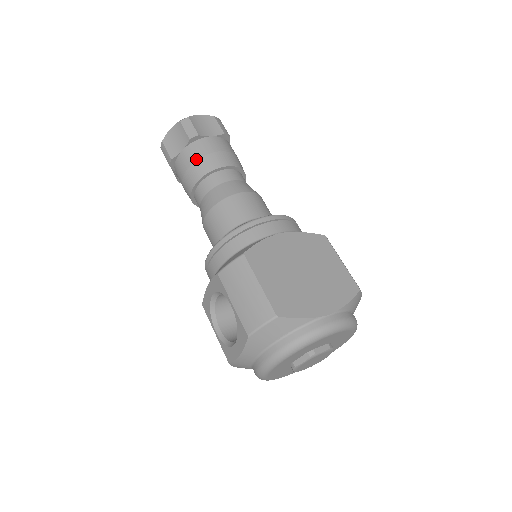
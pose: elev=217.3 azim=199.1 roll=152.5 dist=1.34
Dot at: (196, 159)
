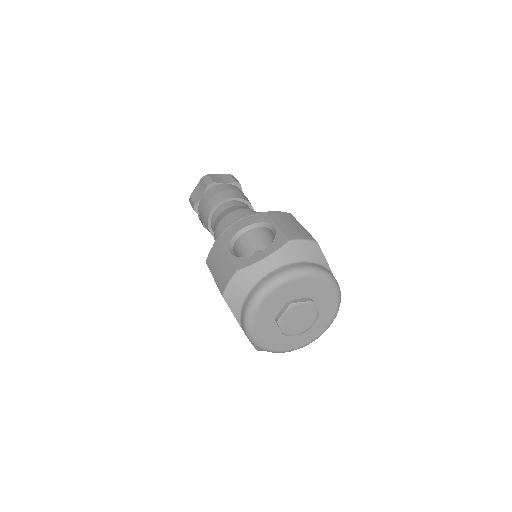
Dot at: (236, 190)
